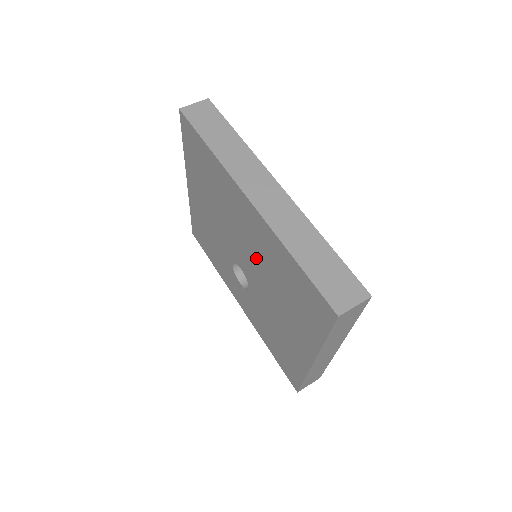
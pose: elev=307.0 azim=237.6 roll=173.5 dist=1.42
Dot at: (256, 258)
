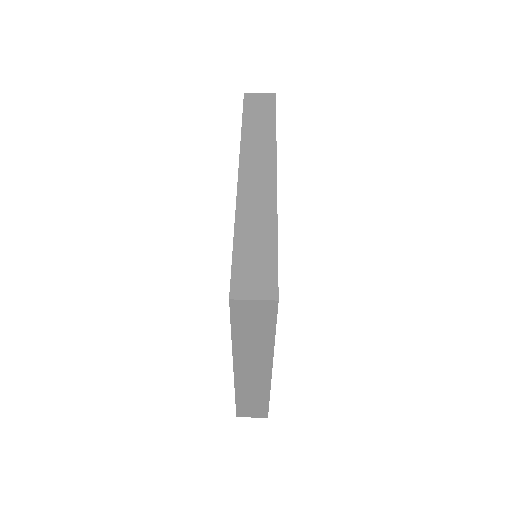
Dot at: occluded
